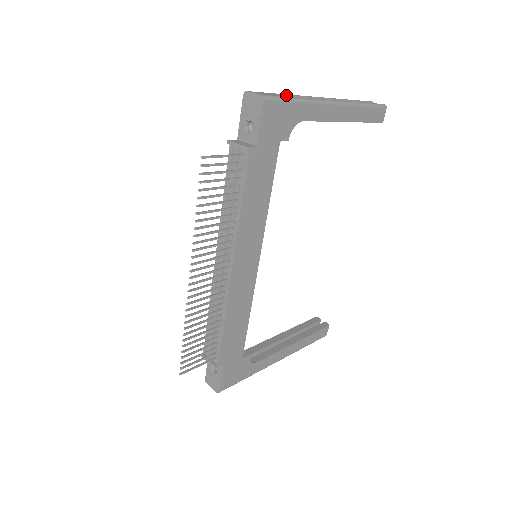
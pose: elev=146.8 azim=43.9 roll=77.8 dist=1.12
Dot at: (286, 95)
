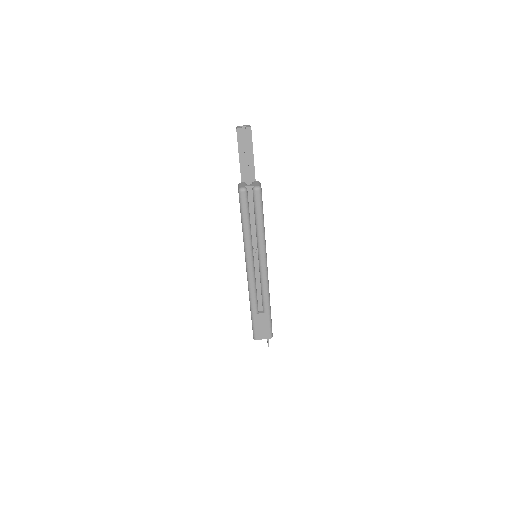
Dot at: (256, 310)
